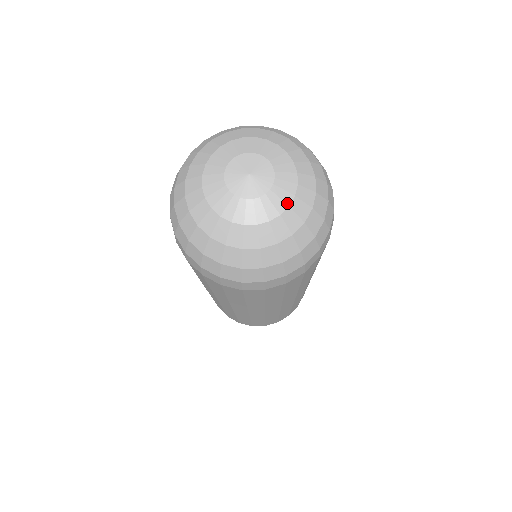
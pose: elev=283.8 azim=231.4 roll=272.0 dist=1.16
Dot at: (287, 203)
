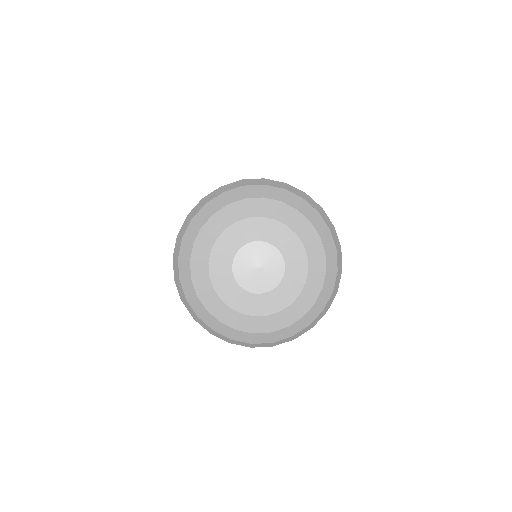
Dot at: (256, 313)
